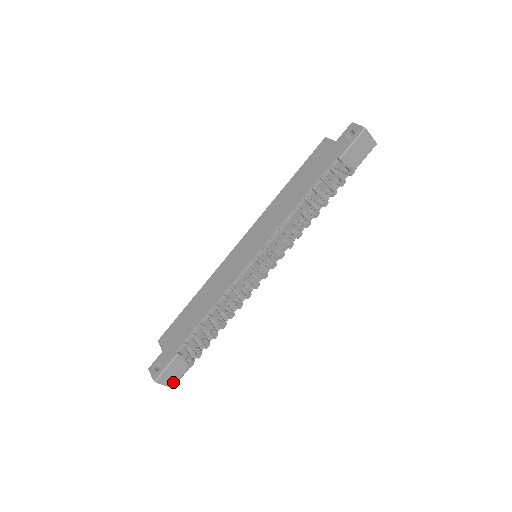
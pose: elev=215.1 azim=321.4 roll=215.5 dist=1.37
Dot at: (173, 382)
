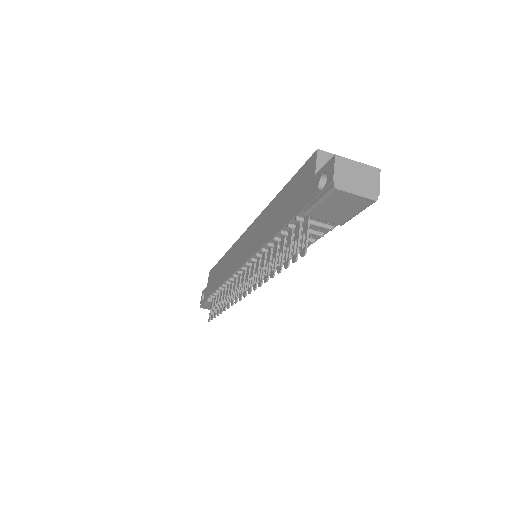
Dot at: occluded
